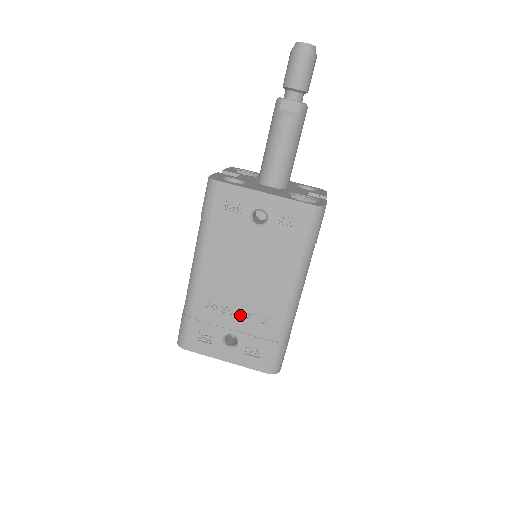
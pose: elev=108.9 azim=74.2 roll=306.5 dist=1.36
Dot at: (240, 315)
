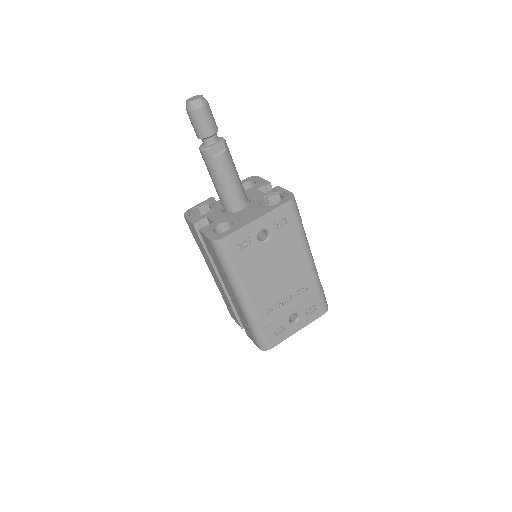
Dot at: (289, 299)
